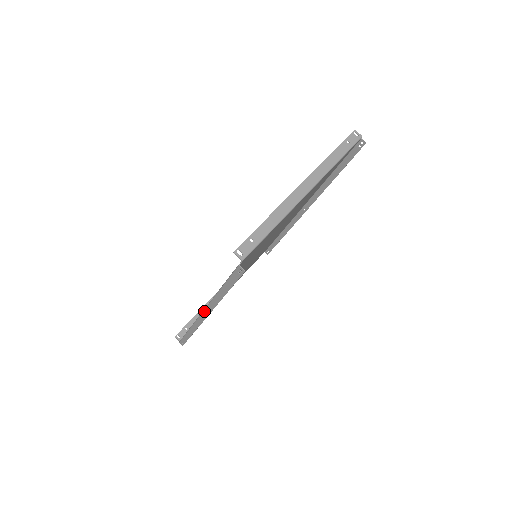
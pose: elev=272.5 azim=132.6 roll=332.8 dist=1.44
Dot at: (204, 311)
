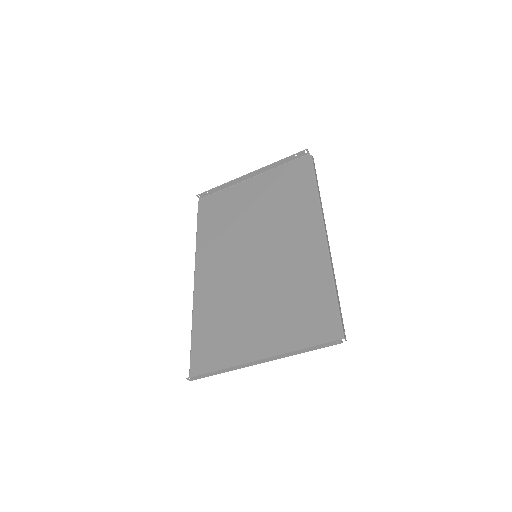
Dot at: (194, 287)
